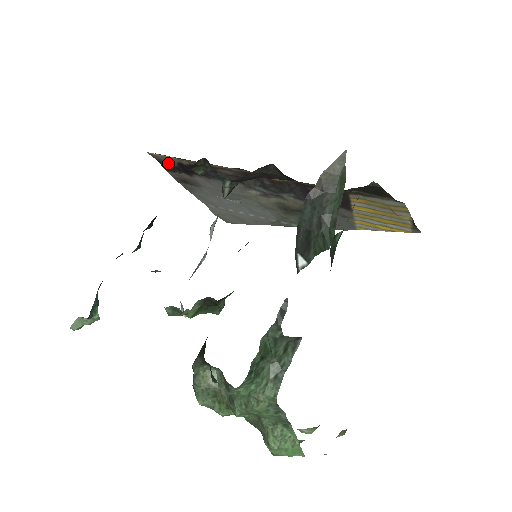
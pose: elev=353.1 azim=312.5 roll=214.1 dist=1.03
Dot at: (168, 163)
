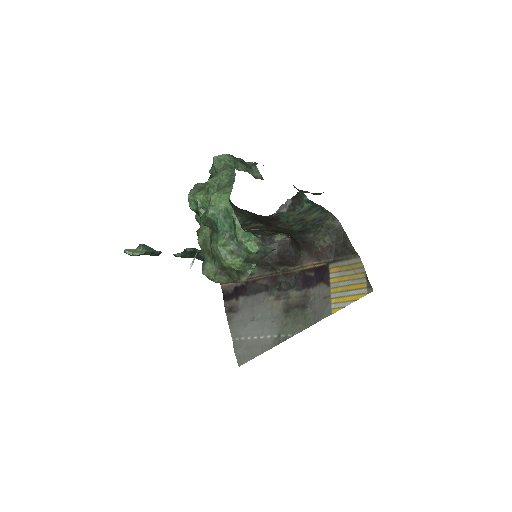
Dot at: (228, 292)
